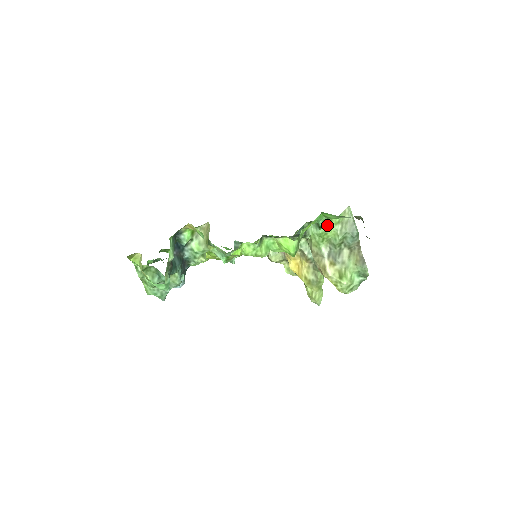
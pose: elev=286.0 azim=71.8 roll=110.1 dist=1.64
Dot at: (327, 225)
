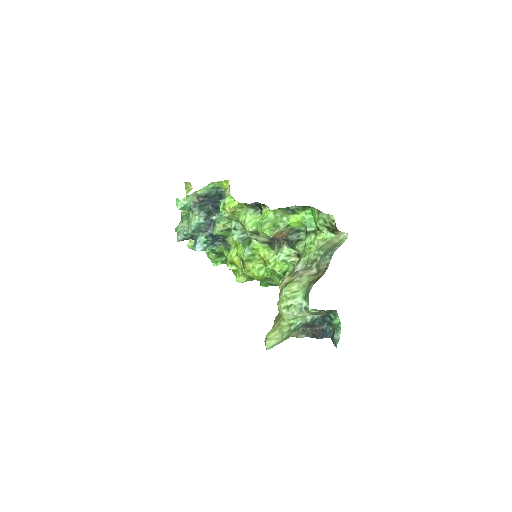
Dot at: (314, 236)
